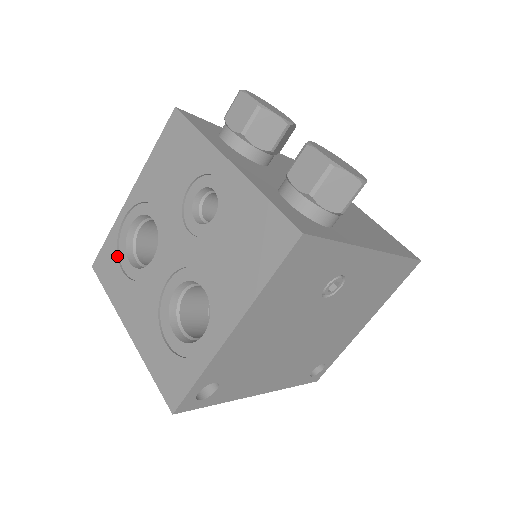
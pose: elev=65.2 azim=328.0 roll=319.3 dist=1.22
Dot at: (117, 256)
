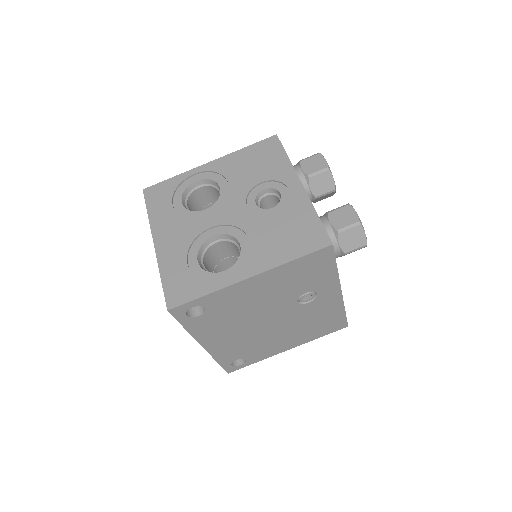
Dot at: (173, 194)
